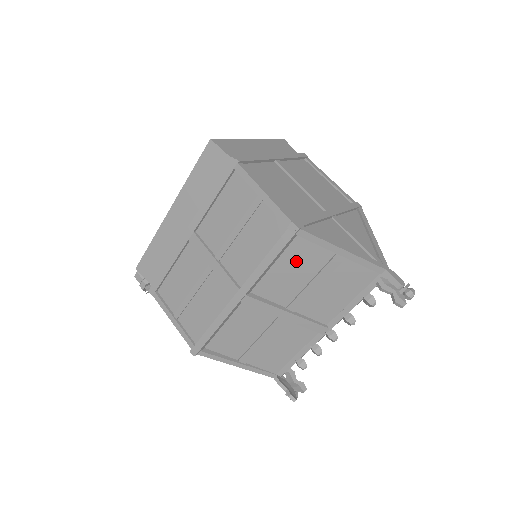
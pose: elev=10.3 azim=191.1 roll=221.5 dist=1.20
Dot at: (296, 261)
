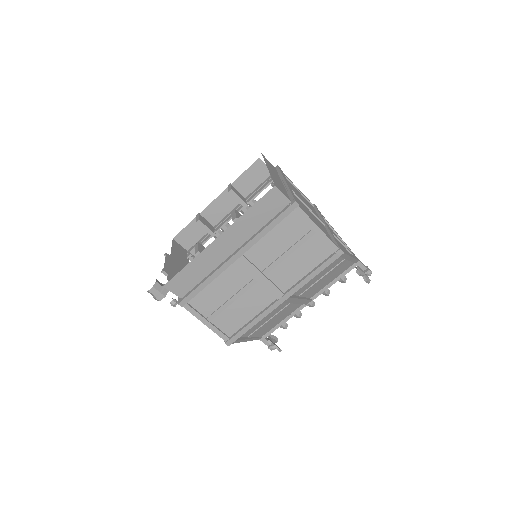
Dot at: occluded
